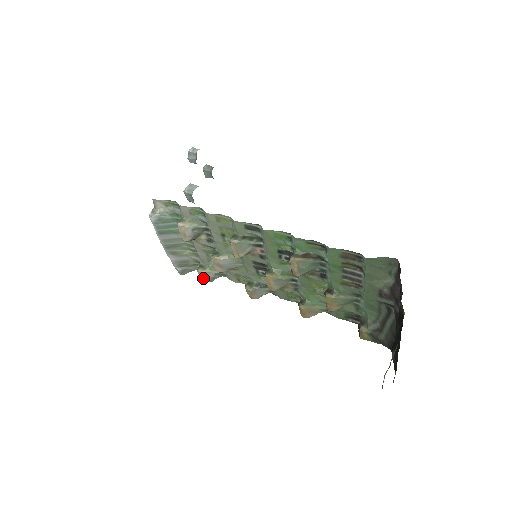
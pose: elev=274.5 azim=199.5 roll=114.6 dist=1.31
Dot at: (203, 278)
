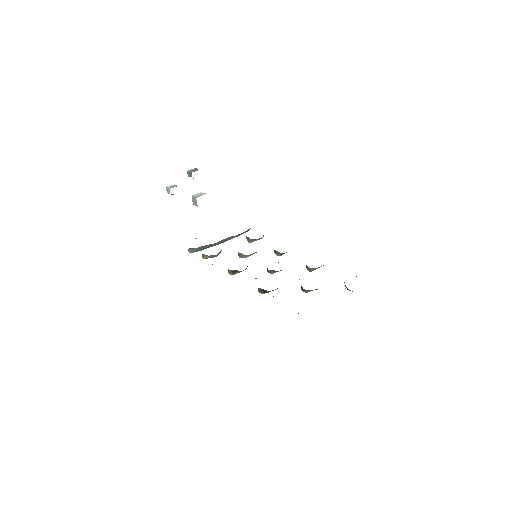
Dot at: occluded
